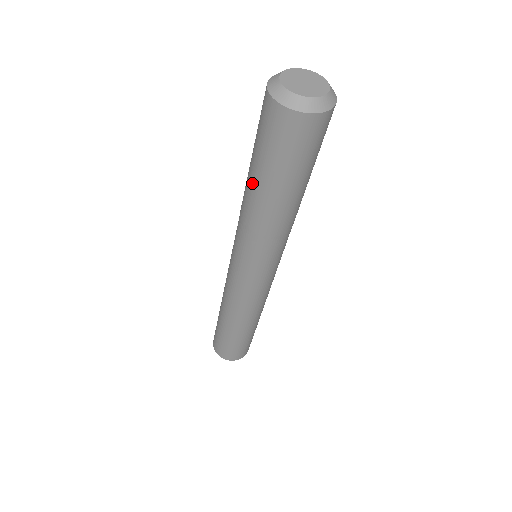
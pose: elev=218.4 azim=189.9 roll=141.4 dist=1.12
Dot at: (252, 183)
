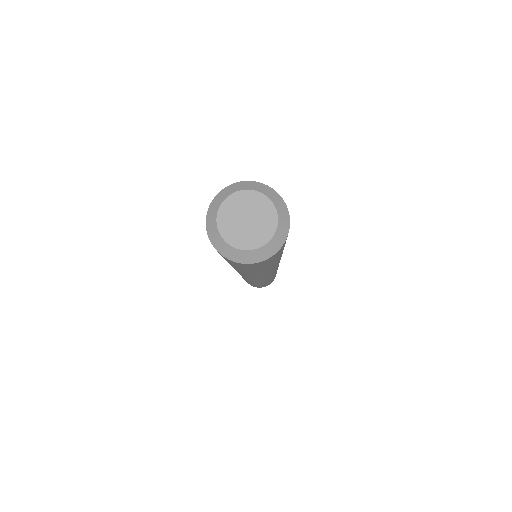
Dot at: occluded
